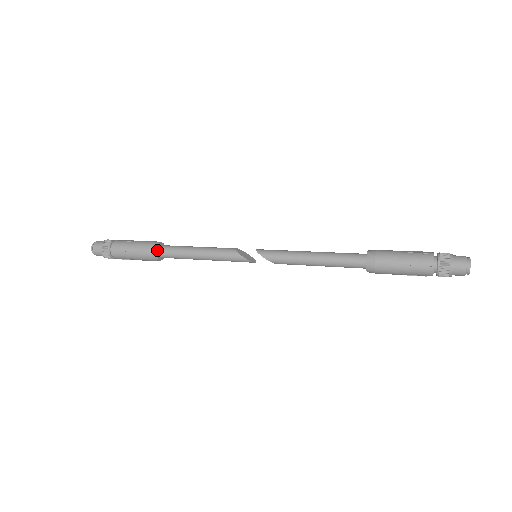
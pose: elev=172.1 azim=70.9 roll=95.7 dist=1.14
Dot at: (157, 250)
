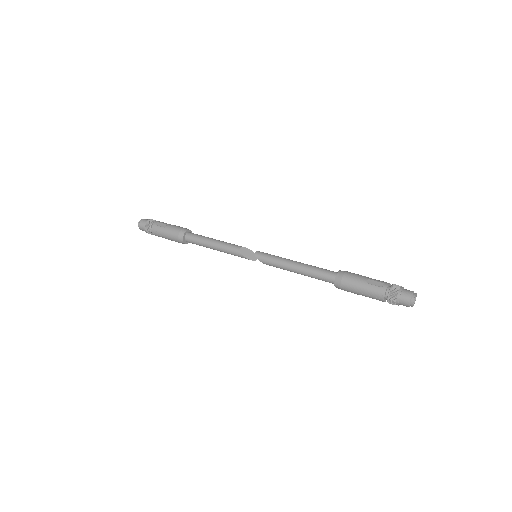
Dot at: (184, 239)
